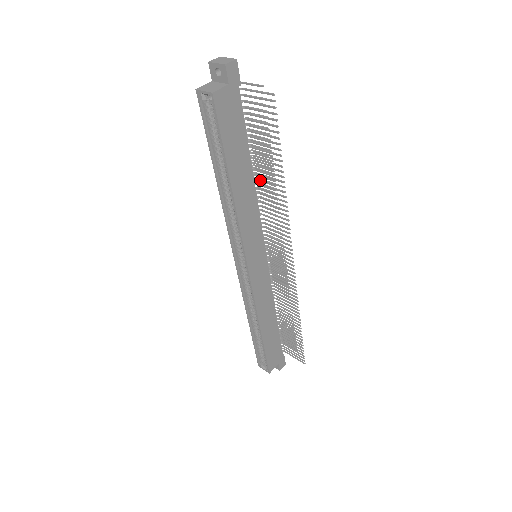
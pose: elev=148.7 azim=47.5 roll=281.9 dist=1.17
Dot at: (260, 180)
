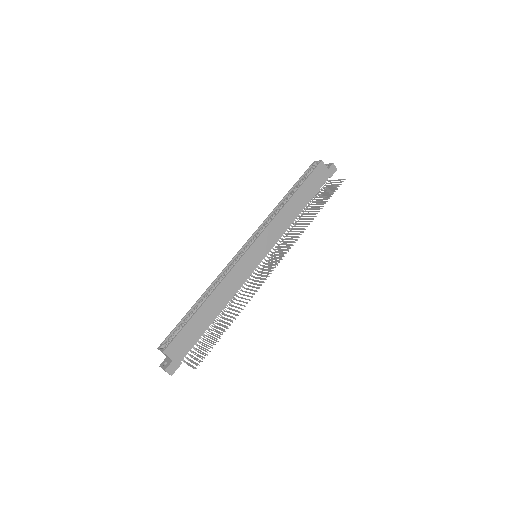
Dot at: occluded
